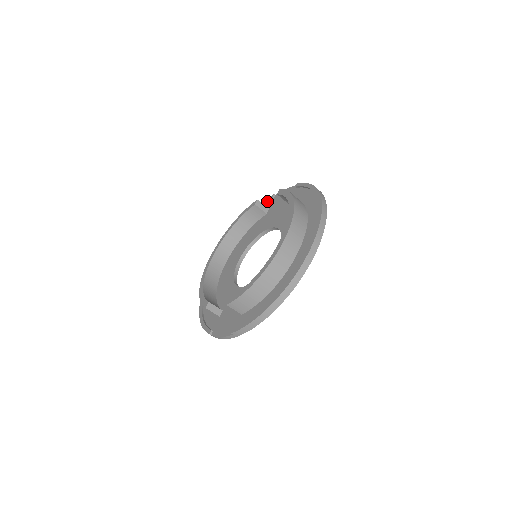
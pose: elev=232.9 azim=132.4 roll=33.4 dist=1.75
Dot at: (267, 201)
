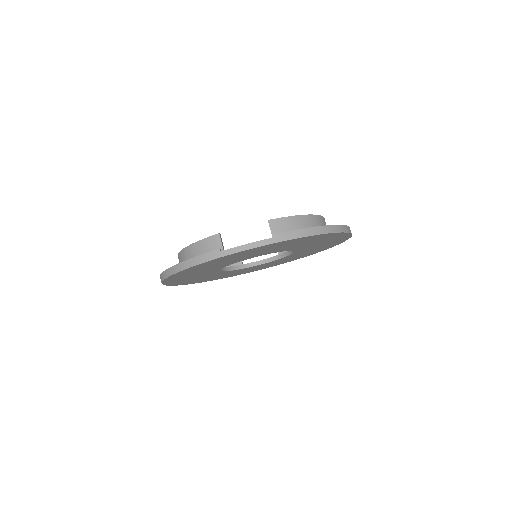
Dot at: occluded
